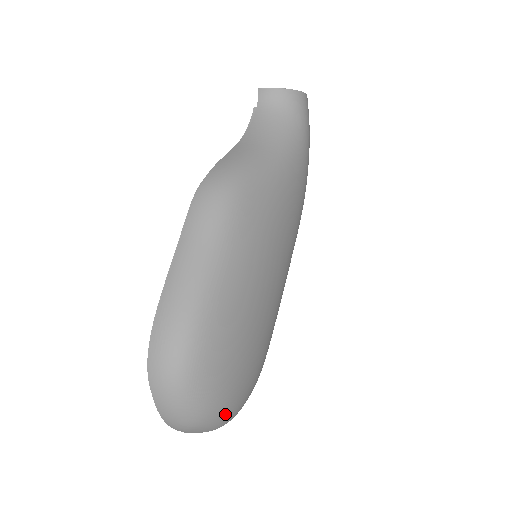
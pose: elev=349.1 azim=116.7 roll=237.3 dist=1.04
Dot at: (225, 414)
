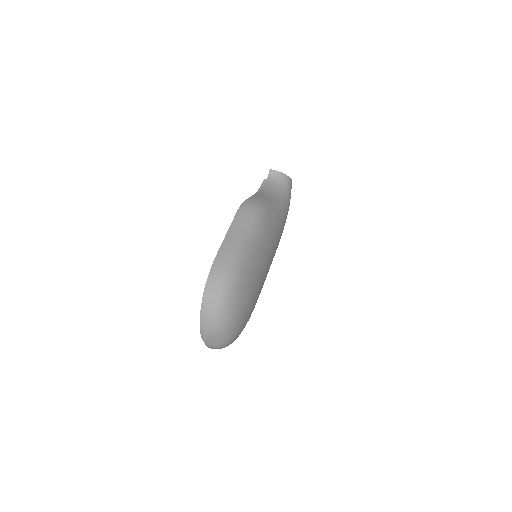
Dot at: (233, 332)
